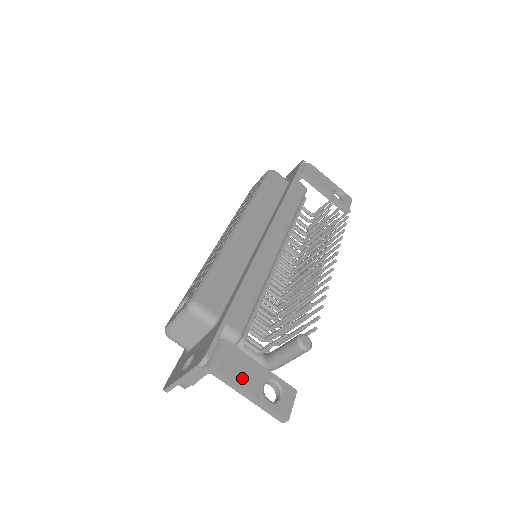
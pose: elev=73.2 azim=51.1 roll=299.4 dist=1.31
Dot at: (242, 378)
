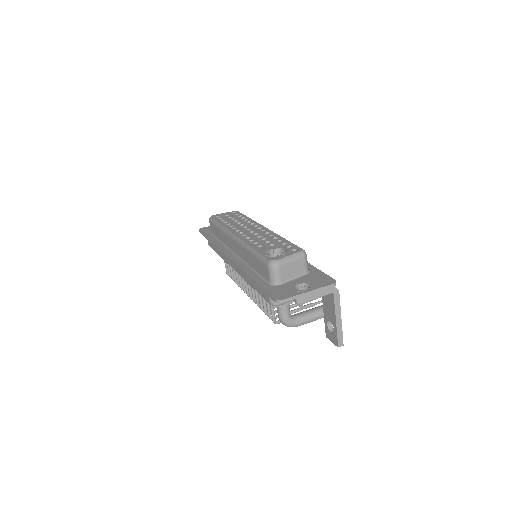
Dot at: occluded
